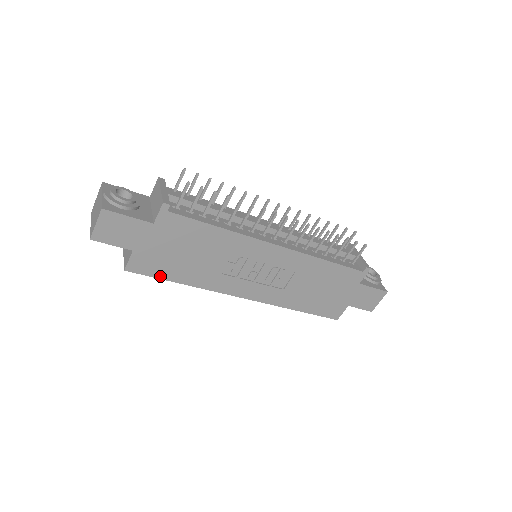
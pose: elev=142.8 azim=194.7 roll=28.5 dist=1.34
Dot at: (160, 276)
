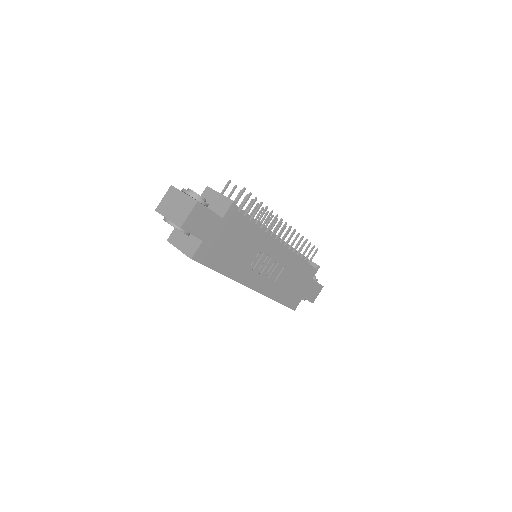
Dot at: (211, 266)
